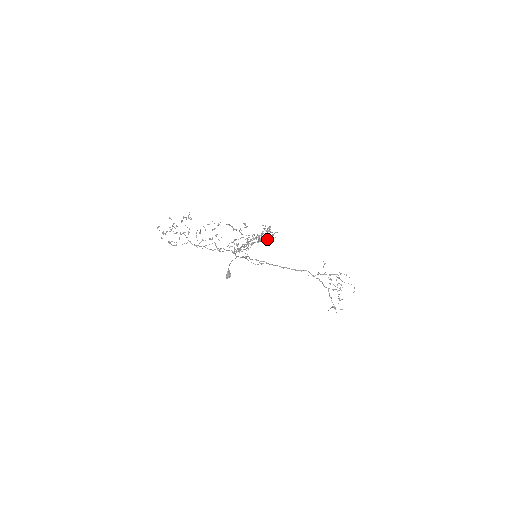
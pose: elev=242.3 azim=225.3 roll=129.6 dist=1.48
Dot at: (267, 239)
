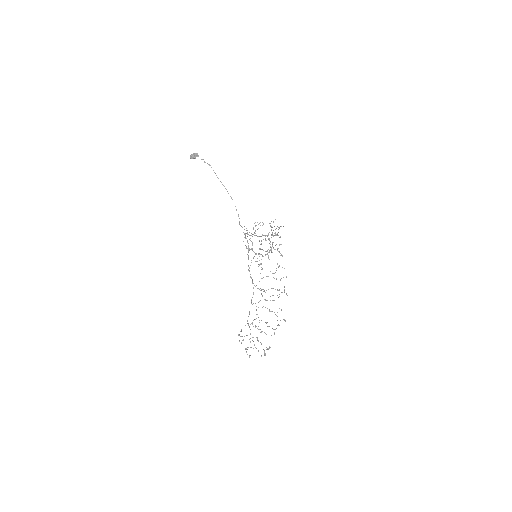
Dot at: occluded
